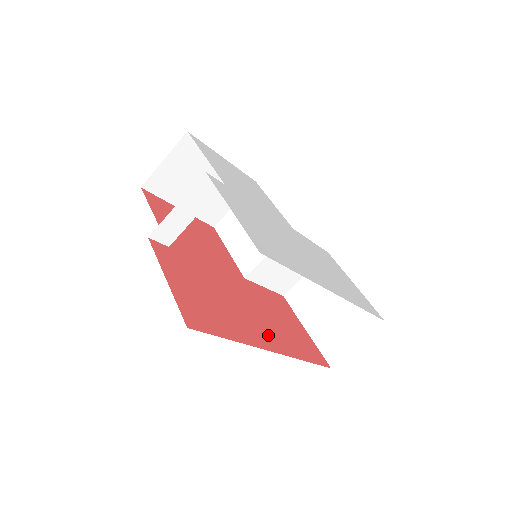
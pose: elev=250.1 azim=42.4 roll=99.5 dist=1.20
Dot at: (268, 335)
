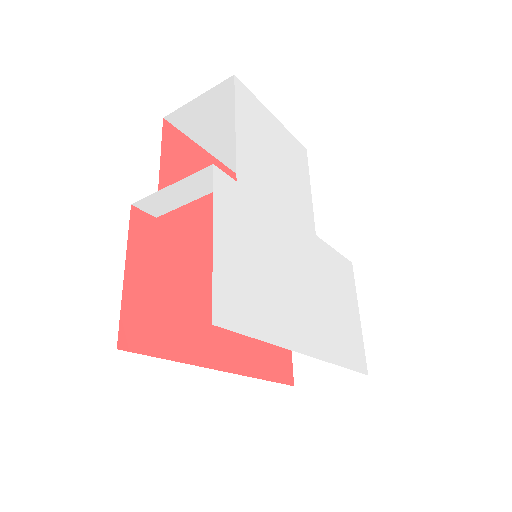
Dot at: (232, 346)
